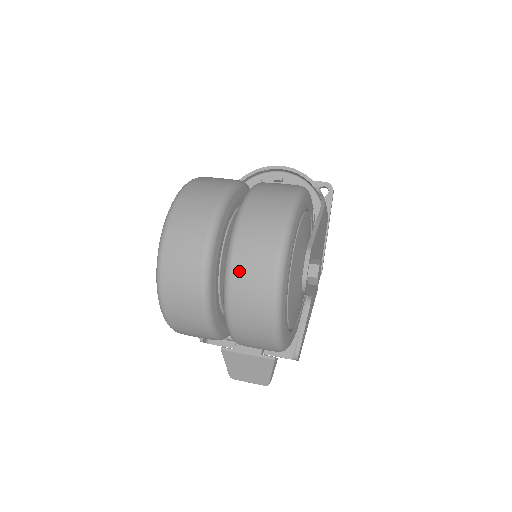
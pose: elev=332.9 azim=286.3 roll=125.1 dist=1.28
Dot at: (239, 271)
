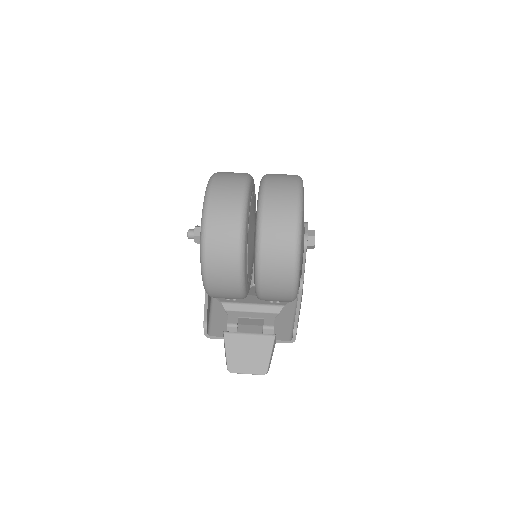
Dot at: (271, 194)
